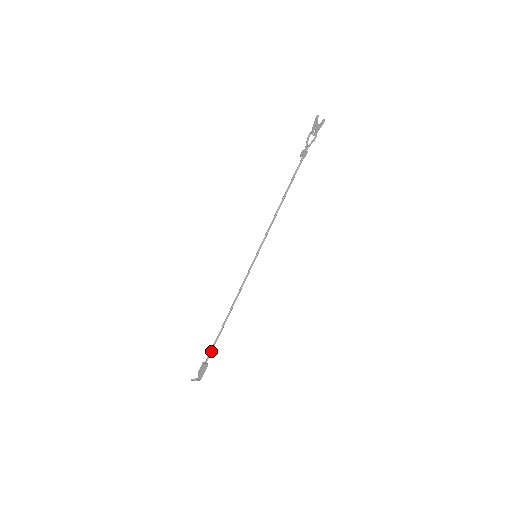
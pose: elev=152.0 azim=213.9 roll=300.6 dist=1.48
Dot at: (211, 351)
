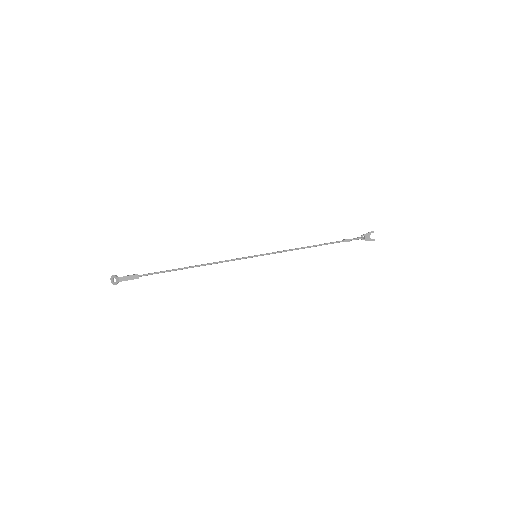
Dot at: (153, 273)
